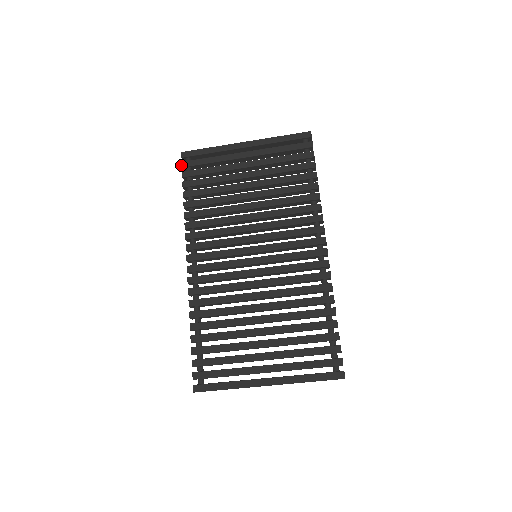
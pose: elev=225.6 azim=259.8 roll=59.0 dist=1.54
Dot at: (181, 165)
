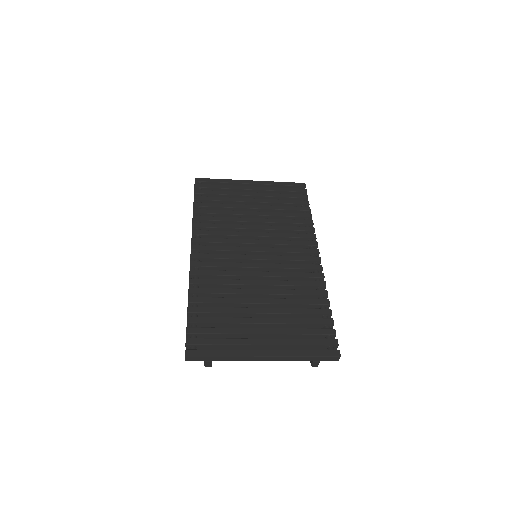
Dot at: (194, 185)
